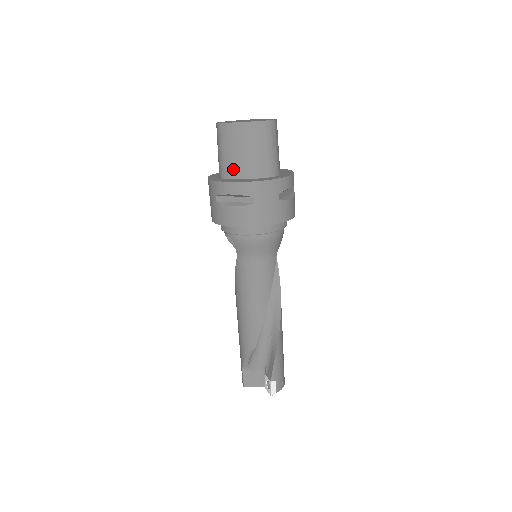
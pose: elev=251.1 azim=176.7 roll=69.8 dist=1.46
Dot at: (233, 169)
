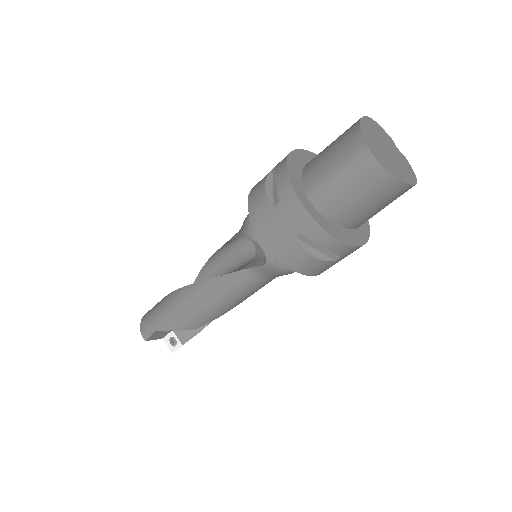
Dot at: (341, 213)
